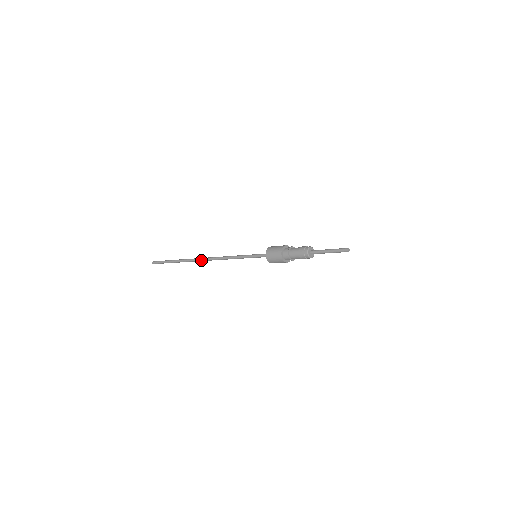
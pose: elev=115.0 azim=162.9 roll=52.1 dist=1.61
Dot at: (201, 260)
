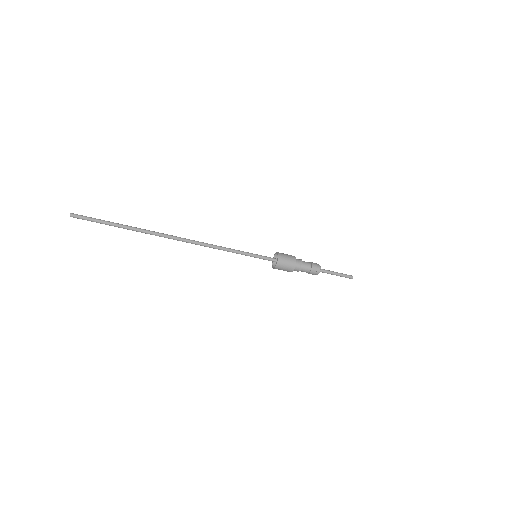
Dot at: (174, 238)
